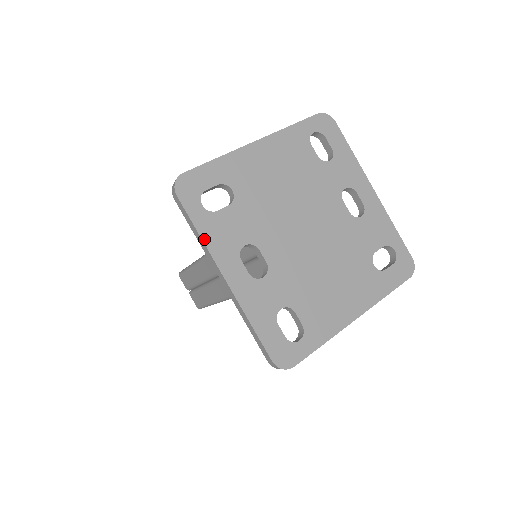
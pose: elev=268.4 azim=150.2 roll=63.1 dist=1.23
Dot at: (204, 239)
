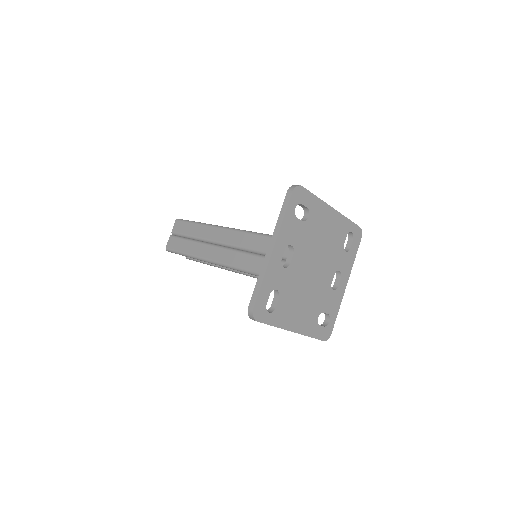
Dot at: (283, 223)
